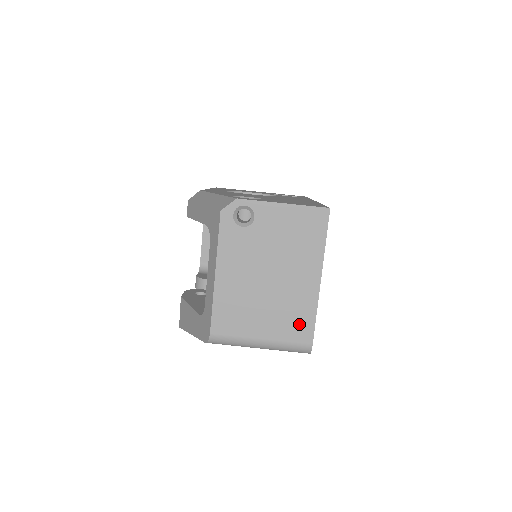
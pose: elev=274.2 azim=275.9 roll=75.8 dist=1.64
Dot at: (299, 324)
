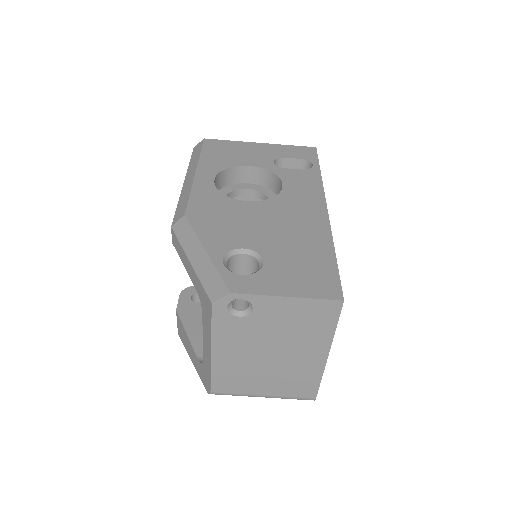
Dot at: (303, 386)
